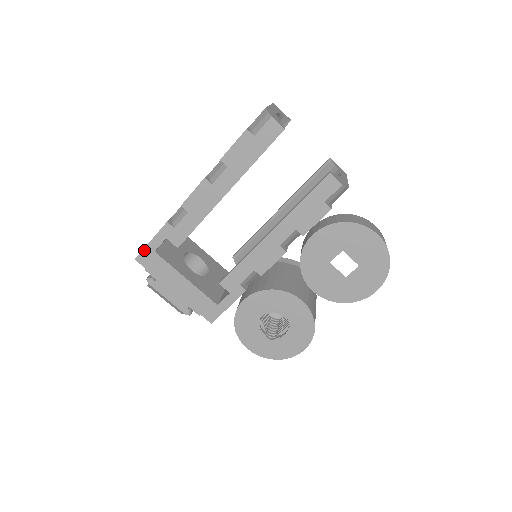
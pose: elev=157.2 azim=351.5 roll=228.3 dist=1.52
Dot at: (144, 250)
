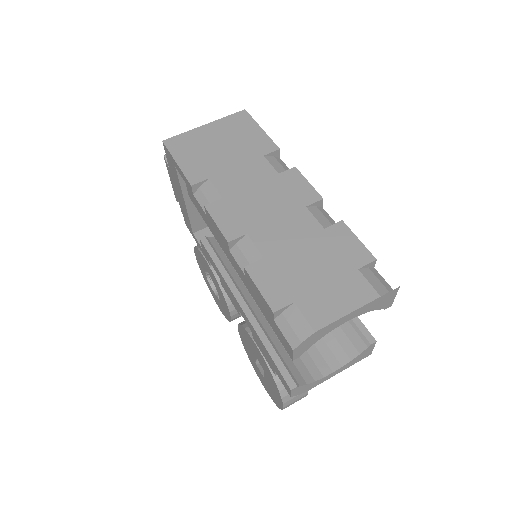
Dot at: (170, 153)
